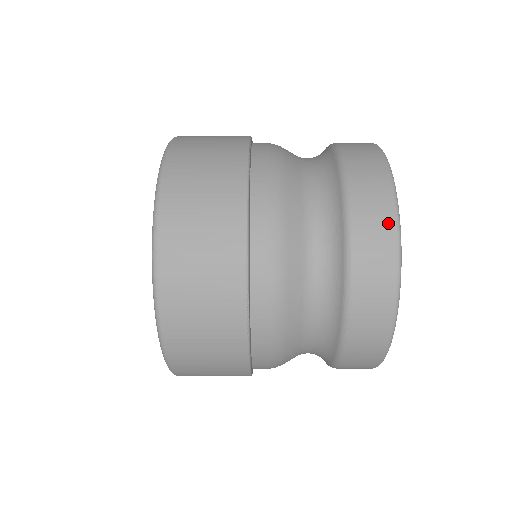
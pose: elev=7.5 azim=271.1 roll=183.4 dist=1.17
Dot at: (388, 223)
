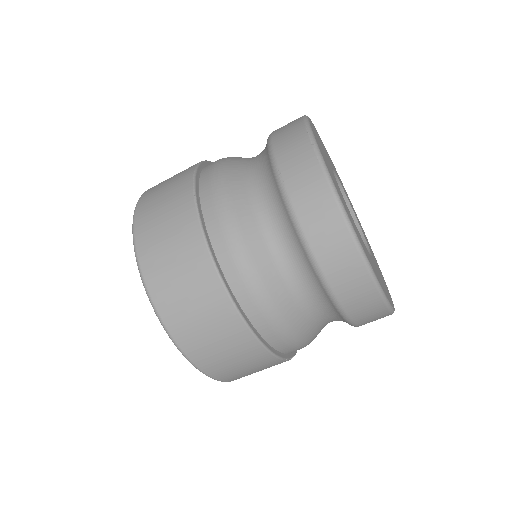
Dot at: (297, 119)
